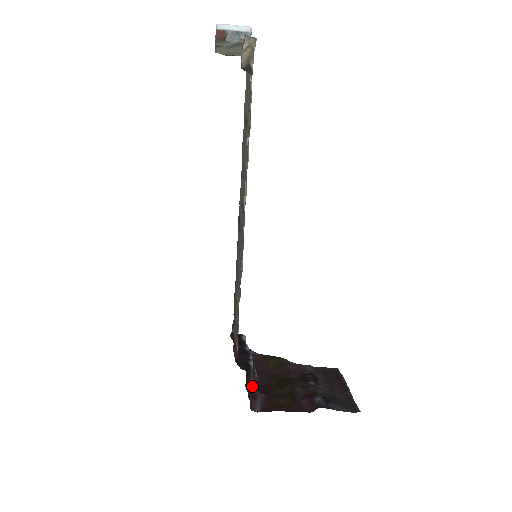
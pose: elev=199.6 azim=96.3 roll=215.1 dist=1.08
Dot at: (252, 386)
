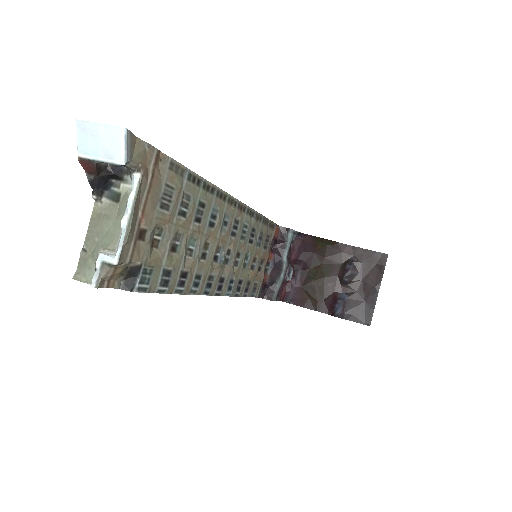
Dot at: occluded
